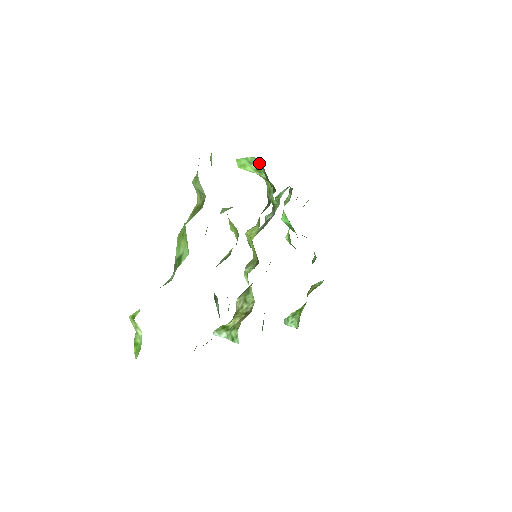
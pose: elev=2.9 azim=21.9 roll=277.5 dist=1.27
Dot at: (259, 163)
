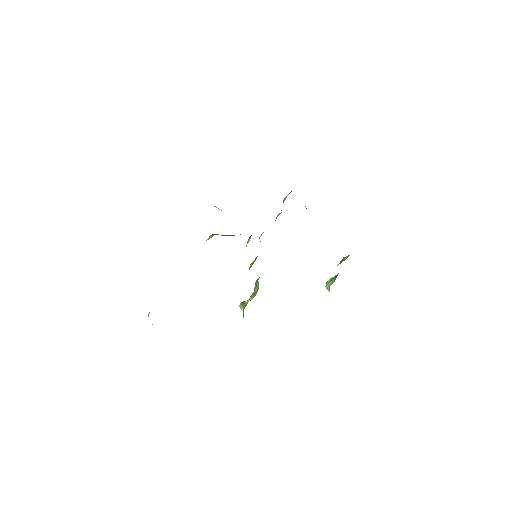
Dot at: occluded
